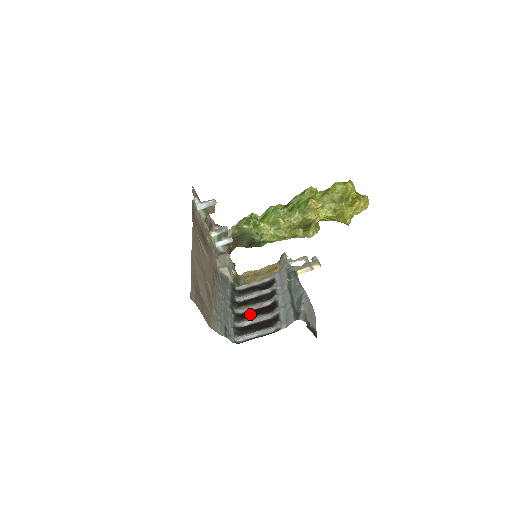
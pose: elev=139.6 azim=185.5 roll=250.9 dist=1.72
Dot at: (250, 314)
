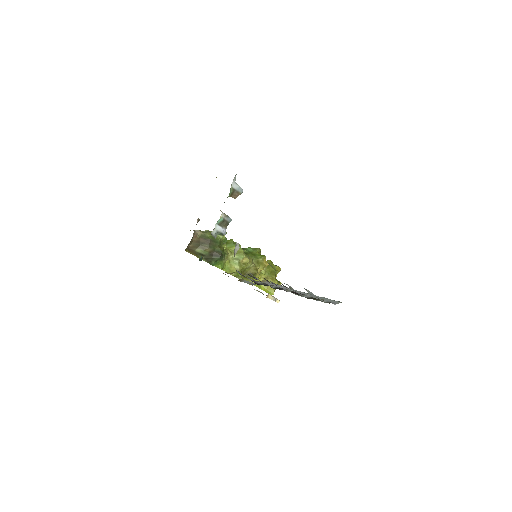
Dot at: (285, 286)
